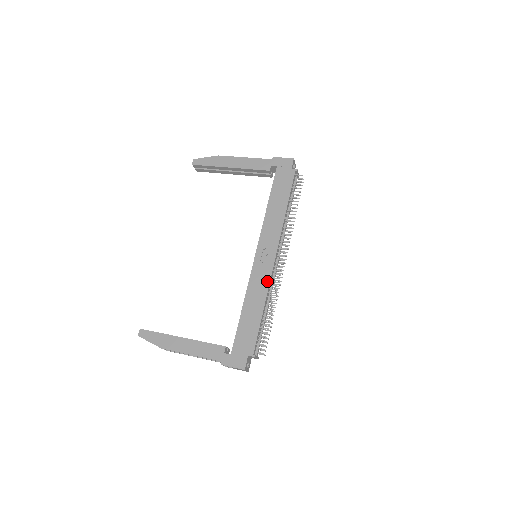
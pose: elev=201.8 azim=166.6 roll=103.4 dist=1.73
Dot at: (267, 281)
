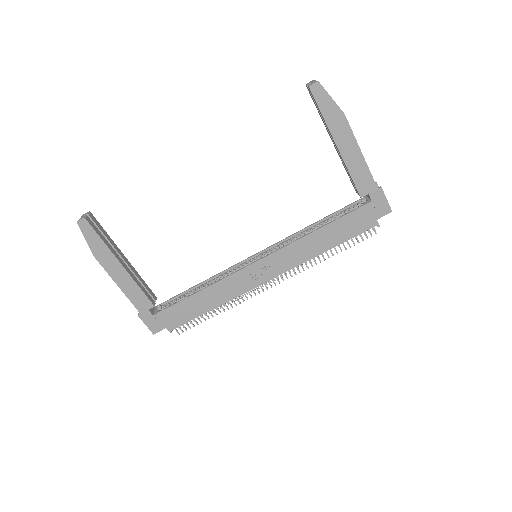
Dot at: (240, 292)
